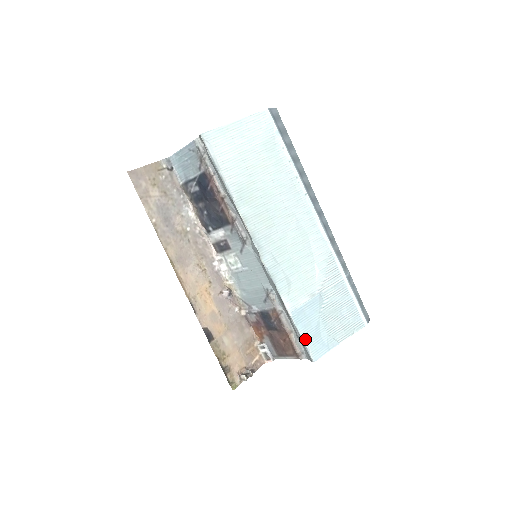
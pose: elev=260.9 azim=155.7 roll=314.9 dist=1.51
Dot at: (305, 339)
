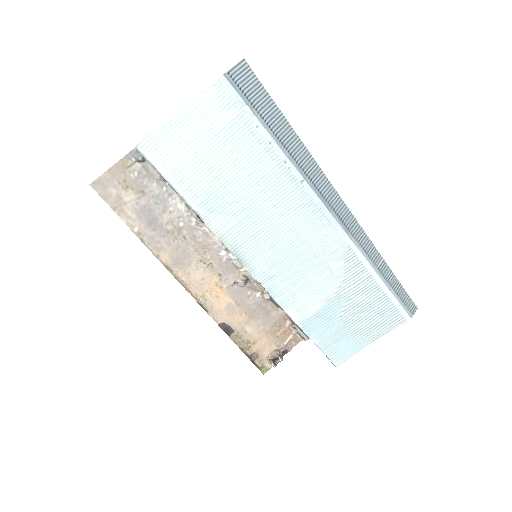
Dot at: (322, 347)
